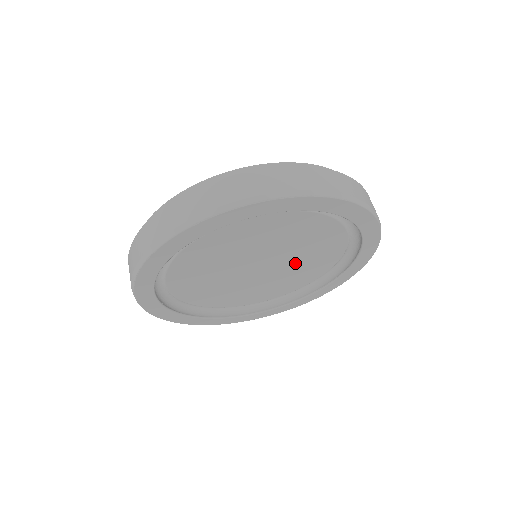
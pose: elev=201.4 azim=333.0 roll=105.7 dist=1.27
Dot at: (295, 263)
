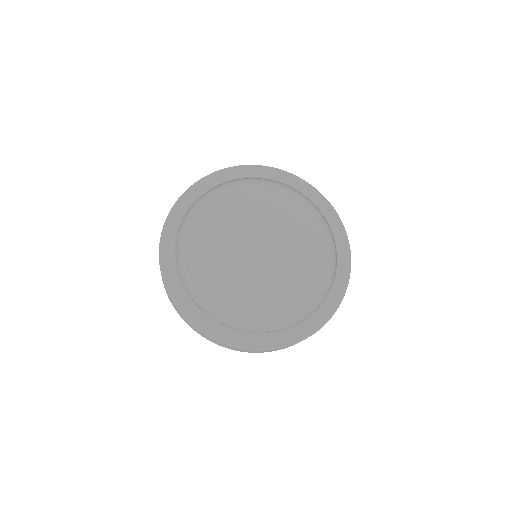
Dot at: (279, 234)
